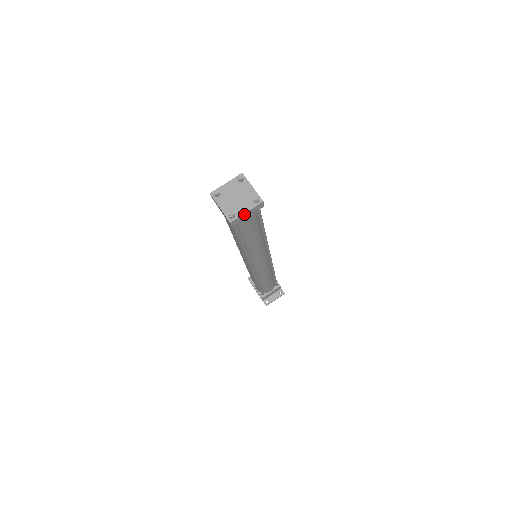
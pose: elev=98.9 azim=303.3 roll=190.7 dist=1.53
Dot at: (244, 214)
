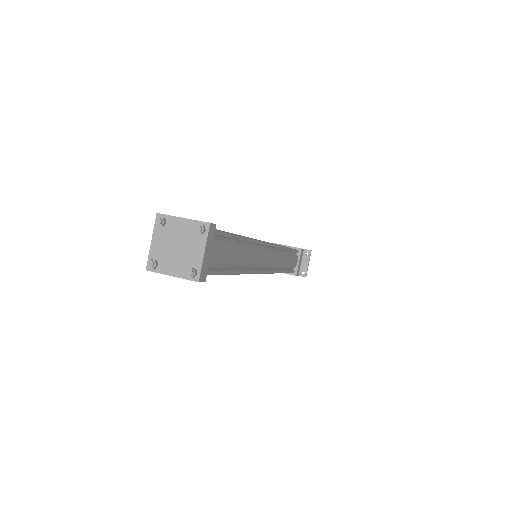
Dot at: (204, 257)
